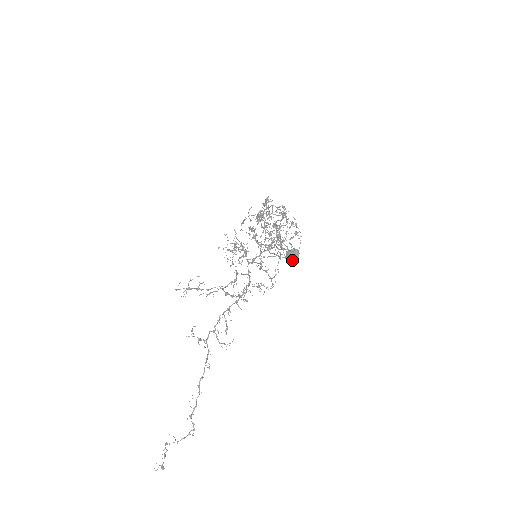
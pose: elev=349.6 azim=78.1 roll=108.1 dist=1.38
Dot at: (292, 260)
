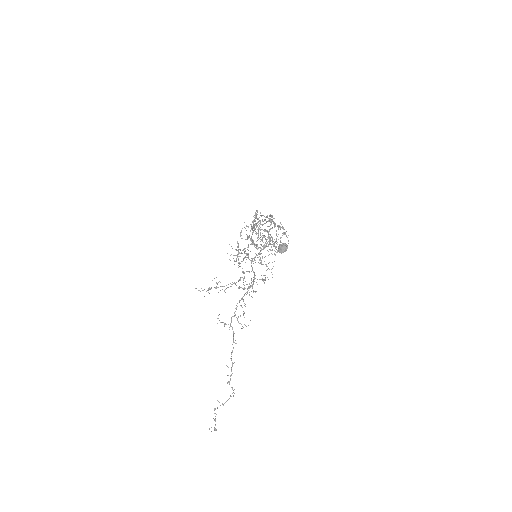
Dot at: (283, 252)
